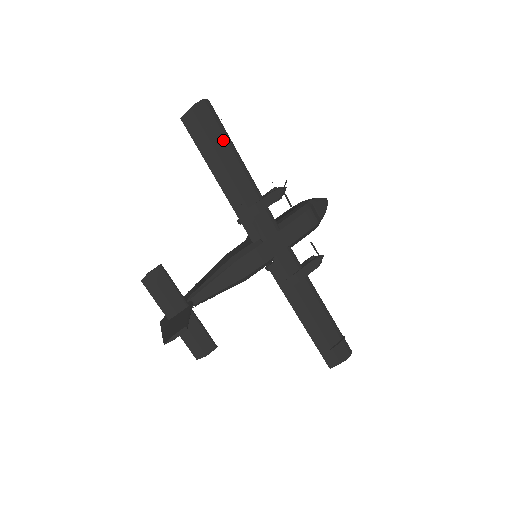
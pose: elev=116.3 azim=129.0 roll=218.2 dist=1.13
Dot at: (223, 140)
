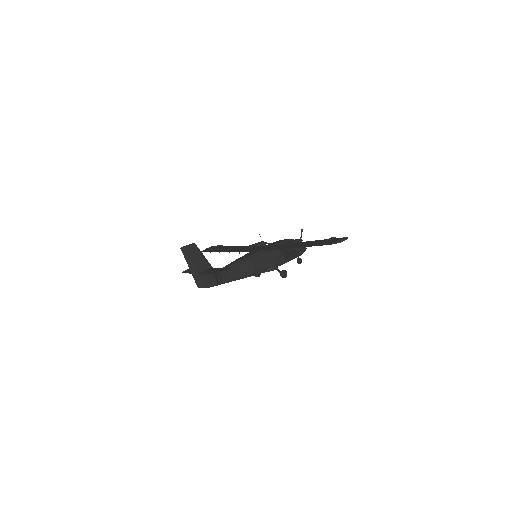
Dot at: occluded
